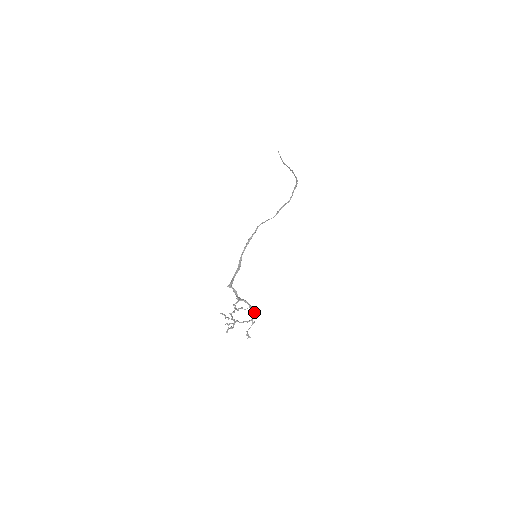
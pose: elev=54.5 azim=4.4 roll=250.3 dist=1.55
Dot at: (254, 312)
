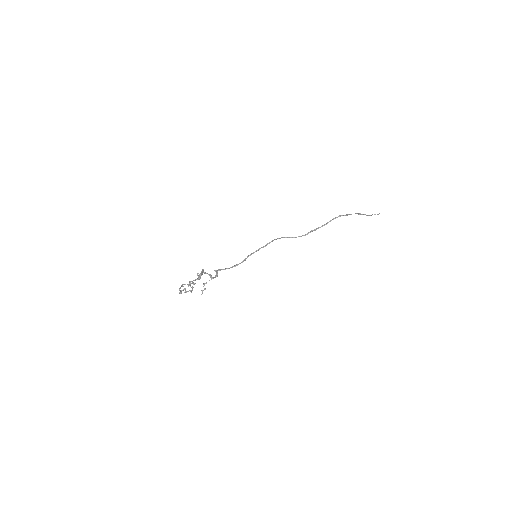
Dot at: (200, 276)
